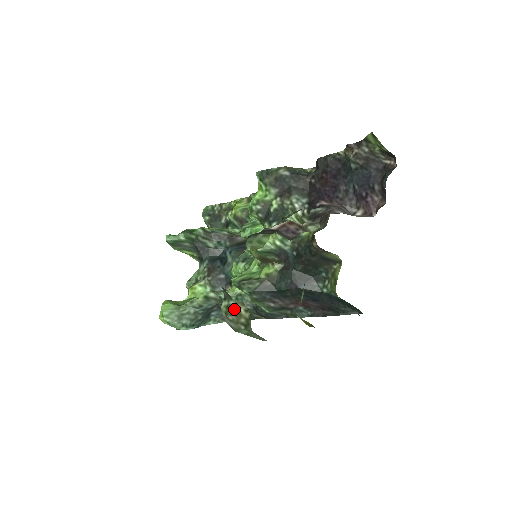
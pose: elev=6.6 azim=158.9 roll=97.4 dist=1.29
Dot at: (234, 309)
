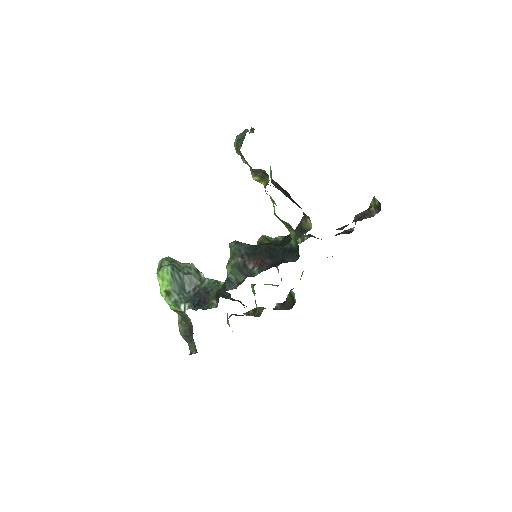
Dot at: occluded
